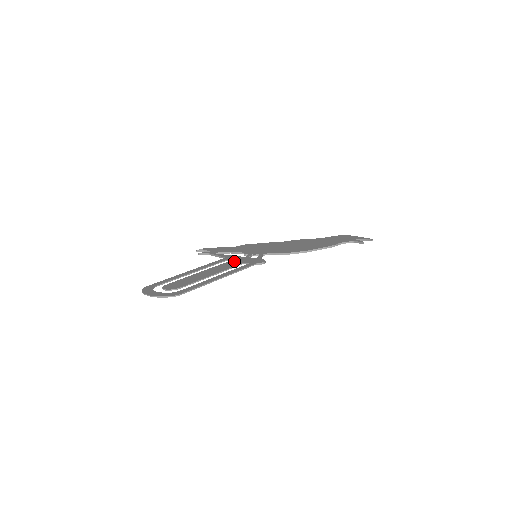
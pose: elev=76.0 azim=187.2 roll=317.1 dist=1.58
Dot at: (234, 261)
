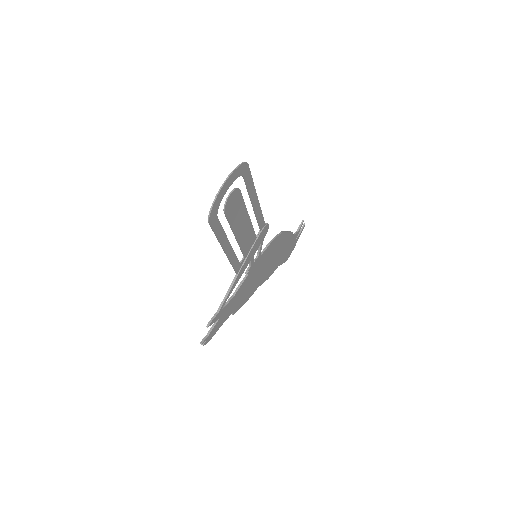
Dot at: (247, 250)
